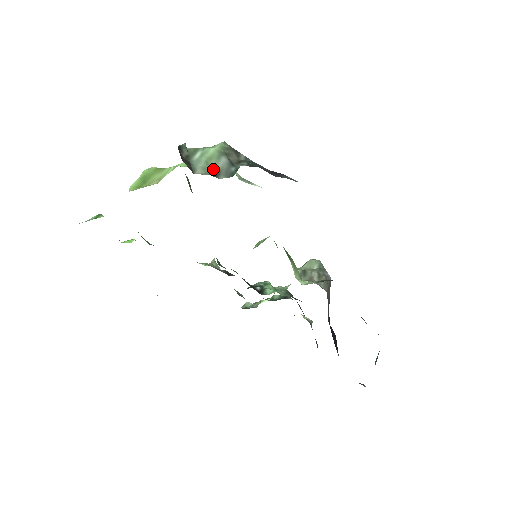
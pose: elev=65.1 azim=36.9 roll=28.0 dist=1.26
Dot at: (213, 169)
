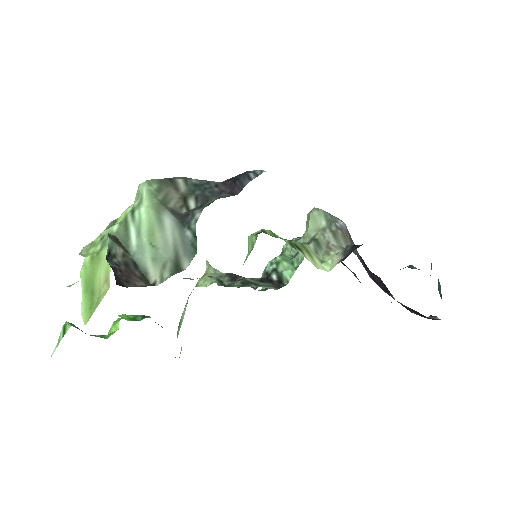
Dot at: (166, 252)
